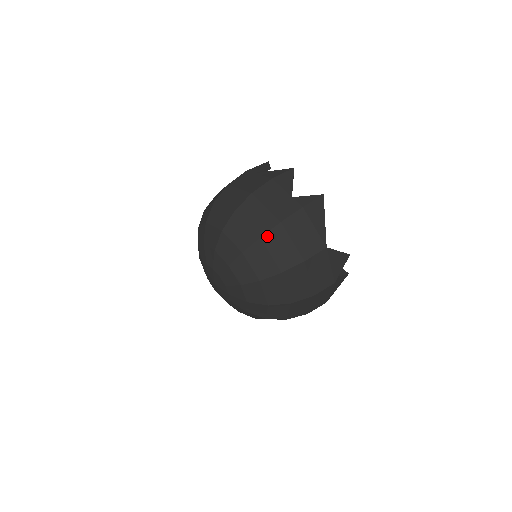
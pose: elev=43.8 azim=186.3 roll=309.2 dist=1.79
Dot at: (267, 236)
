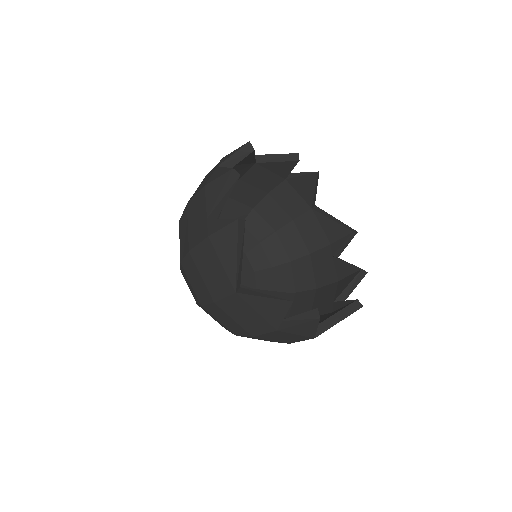
Dot at: (184, 263)
